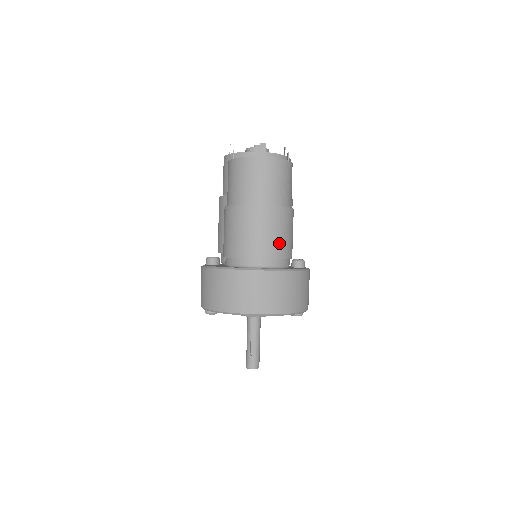
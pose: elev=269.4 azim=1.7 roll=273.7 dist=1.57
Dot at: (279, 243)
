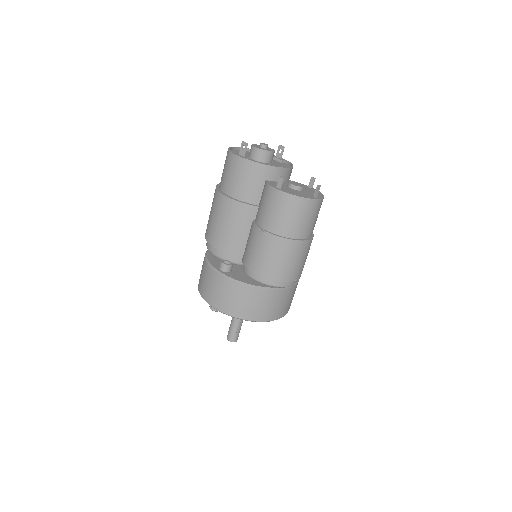
Dot at: occluded
